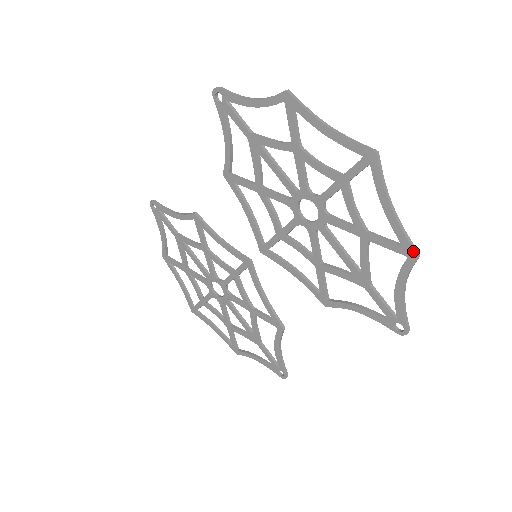
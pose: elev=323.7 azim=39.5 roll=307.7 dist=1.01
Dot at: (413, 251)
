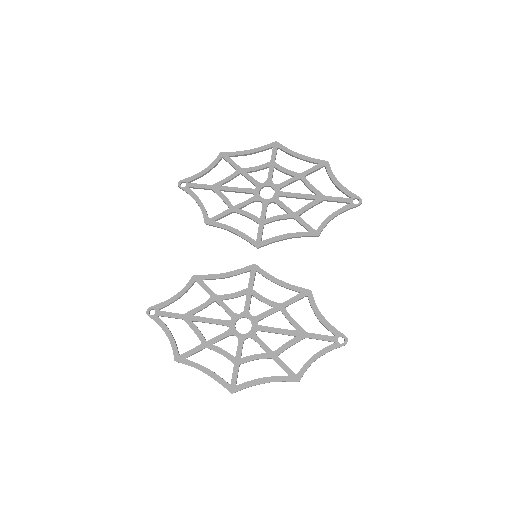
Dot at: (324, 161)
